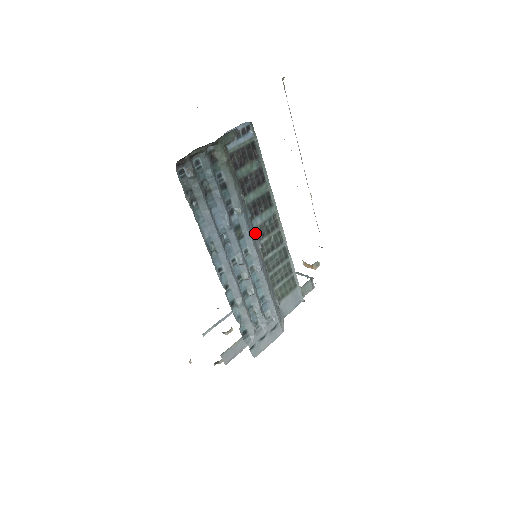
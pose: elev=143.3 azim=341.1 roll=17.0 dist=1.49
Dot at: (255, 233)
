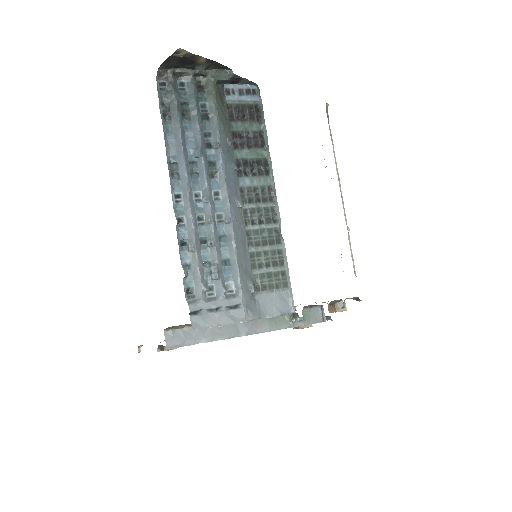
Dot at: (240, 193)
